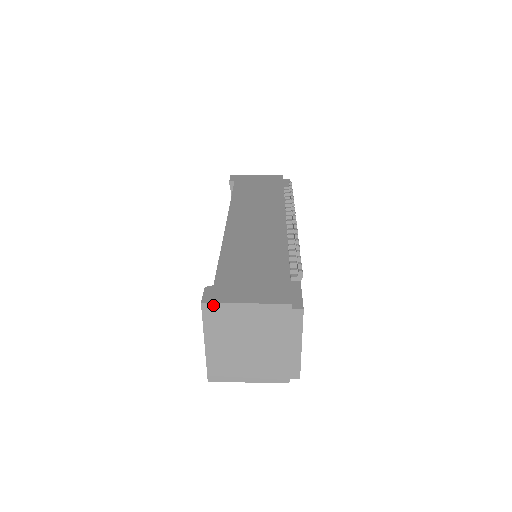
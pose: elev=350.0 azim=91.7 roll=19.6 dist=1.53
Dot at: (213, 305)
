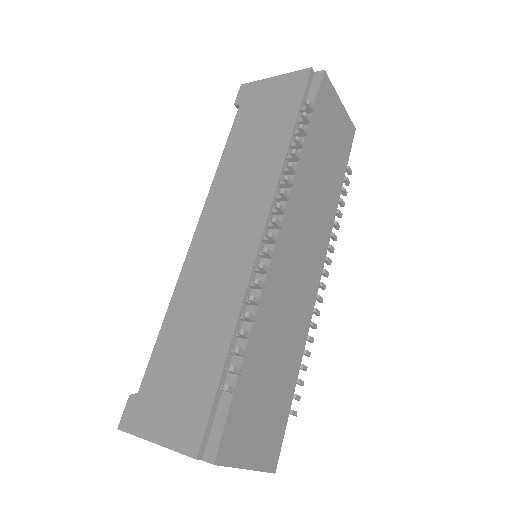
Dot at: (129, 433)
